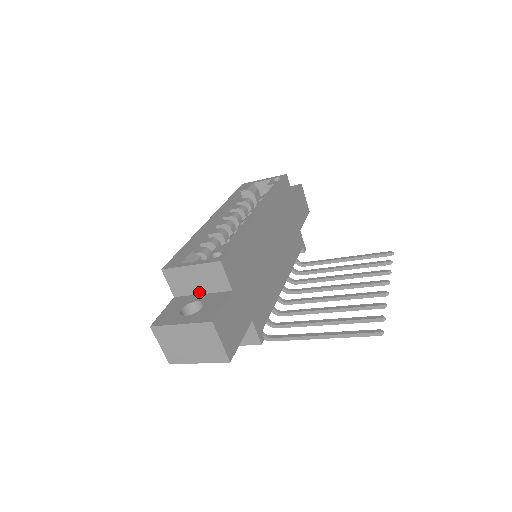
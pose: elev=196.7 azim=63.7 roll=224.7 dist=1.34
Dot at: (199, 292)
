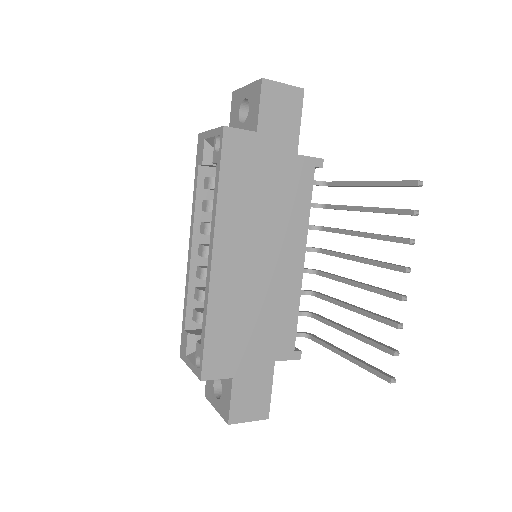
Dot at: occluded
